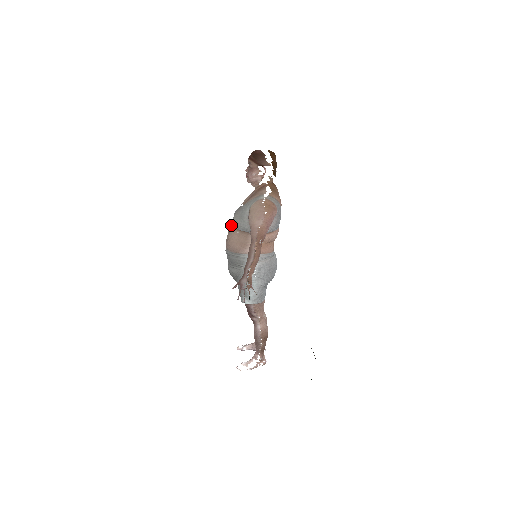
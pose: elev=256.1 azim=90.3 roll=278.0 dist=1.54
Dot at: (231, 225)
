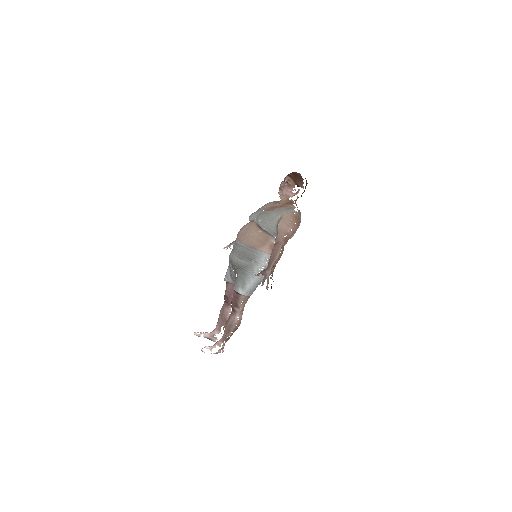
Dot at: (249, 223)
